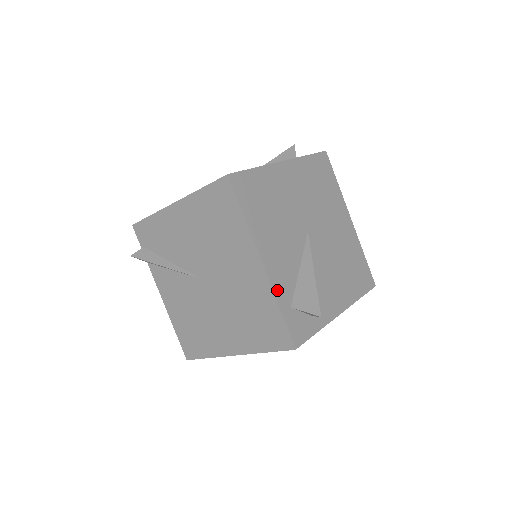
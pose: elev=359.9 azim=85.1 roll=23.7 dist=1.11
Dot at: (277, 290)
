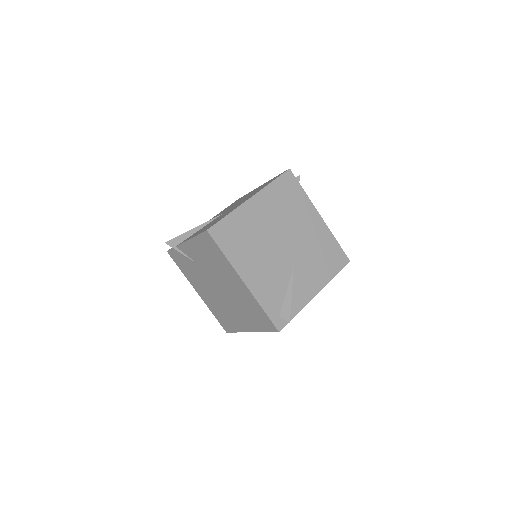
Dot at: occluded
